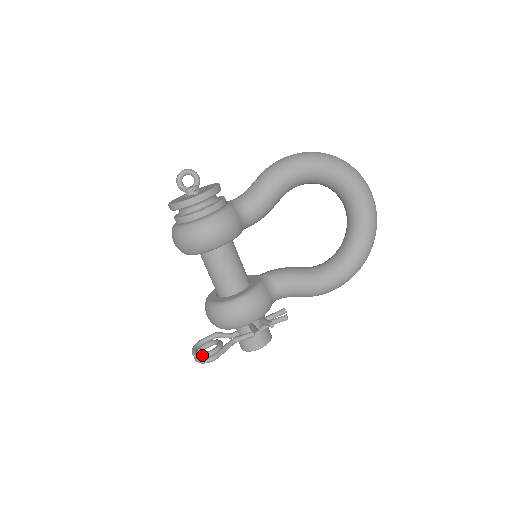
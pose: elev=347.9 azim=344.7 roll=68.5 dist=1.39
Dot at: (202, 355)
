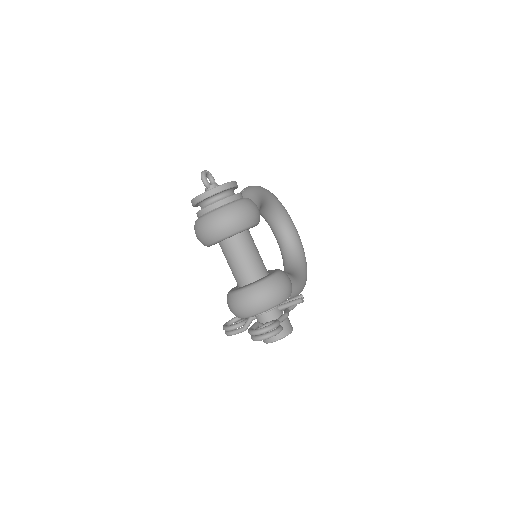
Dot at: (274, 324)
